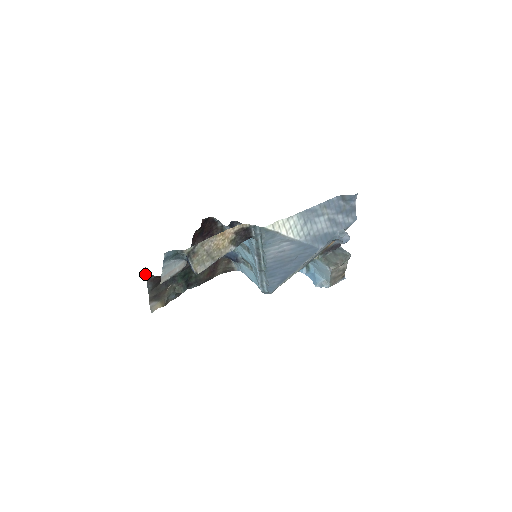
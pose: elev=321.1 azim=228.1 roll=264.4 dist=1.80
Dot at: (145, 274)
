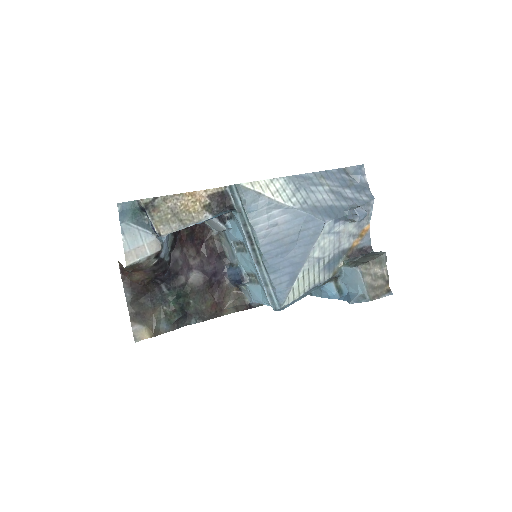
Dot at: (121, 275)
